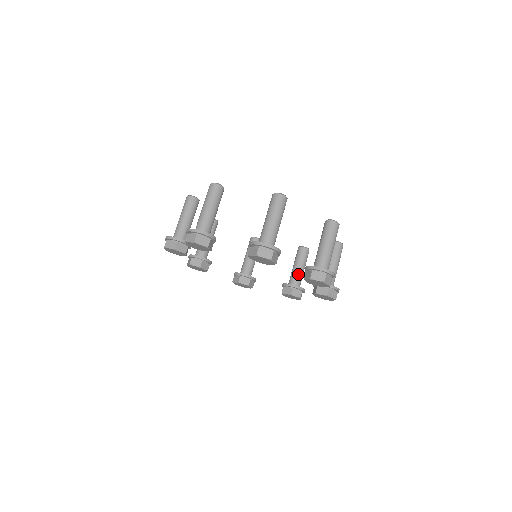
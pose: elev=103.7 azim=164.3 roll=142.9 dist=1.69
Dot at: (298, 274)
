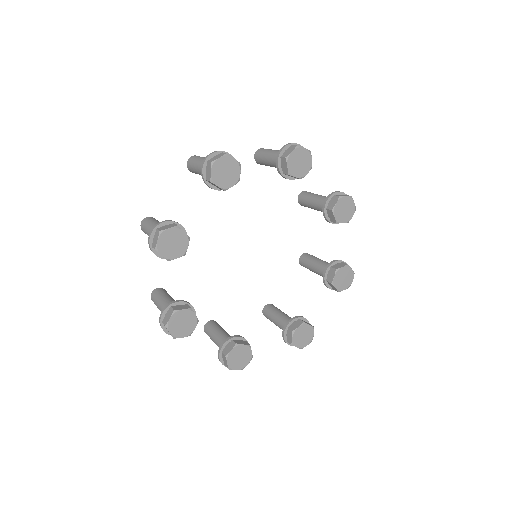
Dot at: (289, 317)
